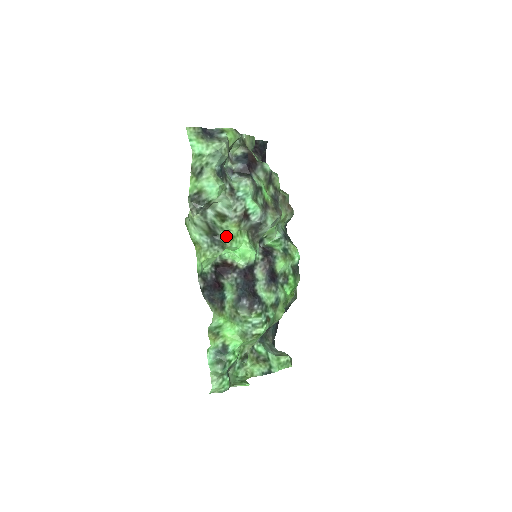
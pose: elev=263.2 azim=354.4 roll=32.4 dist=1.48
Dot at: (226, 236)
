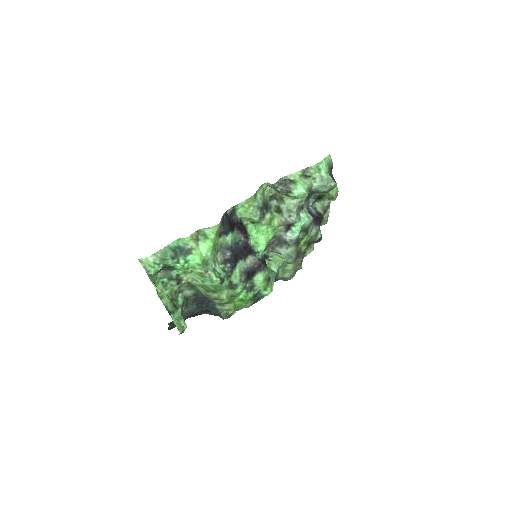
Dot at: (269, 217)
